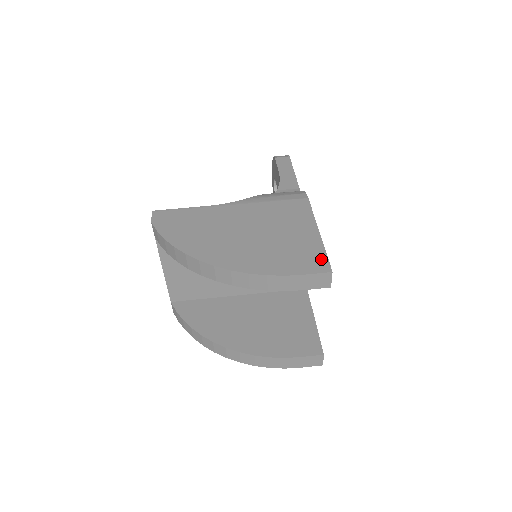
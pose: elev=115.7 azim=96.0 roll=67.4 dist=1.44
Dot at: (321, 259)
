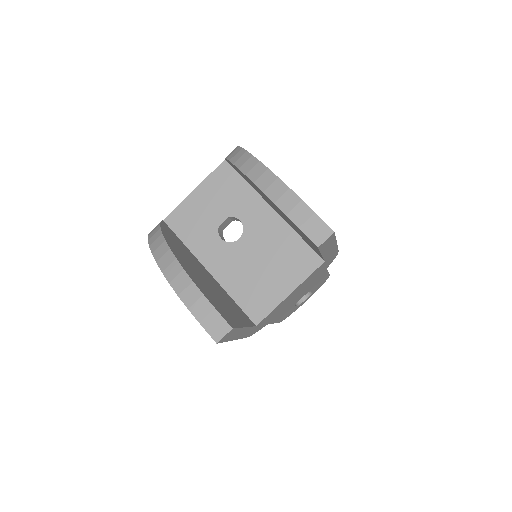
Dot at: occluded
